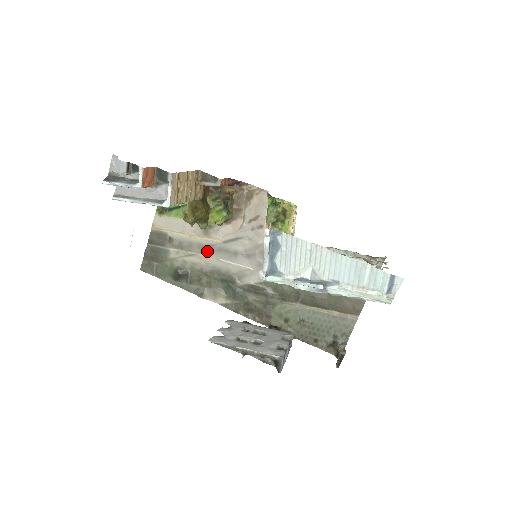
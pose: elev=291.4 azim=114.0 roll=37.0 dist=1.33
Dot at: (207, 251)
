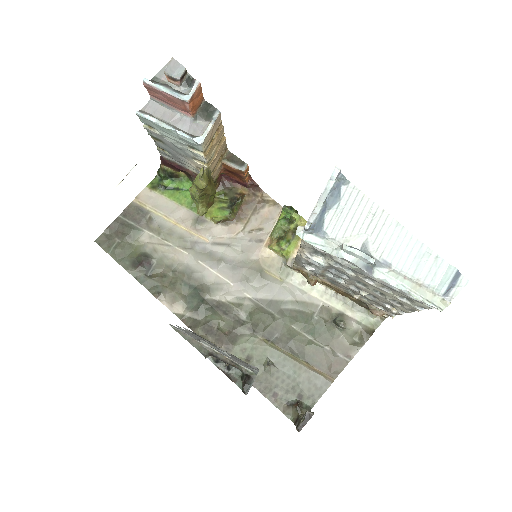
Dot at: (187, 247)
